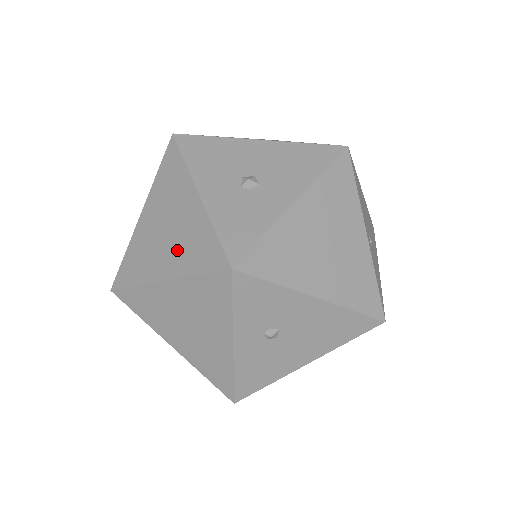
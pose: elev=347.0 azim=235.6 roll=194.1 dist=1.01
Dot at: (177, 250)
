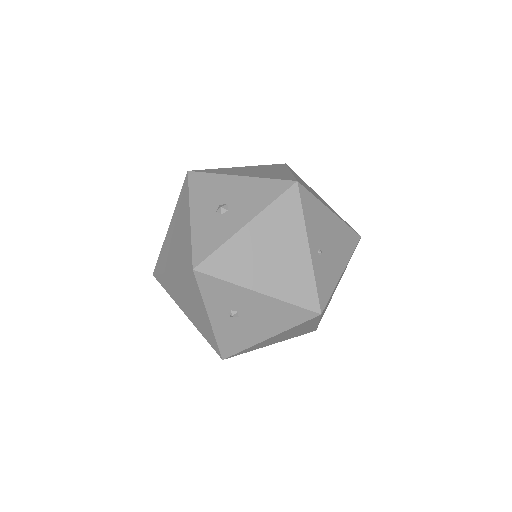
Dot at: (177, 253)
